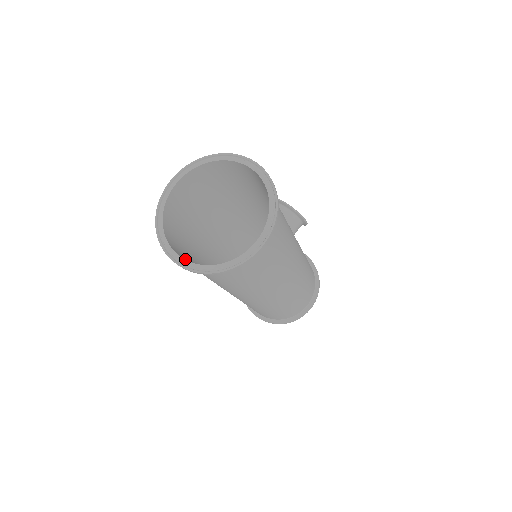
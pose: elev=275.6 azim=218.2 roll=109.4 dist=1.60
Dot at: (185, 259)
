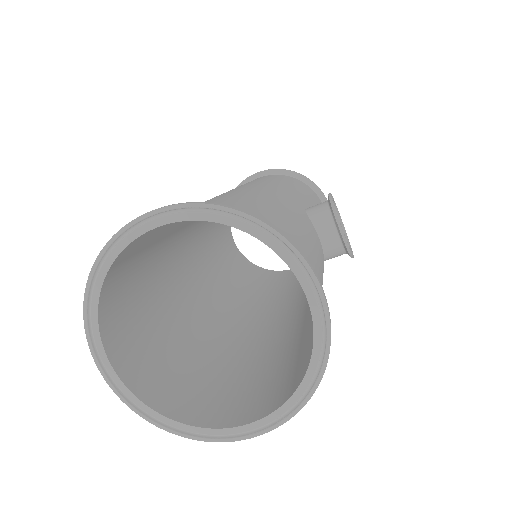
Dot at: (125, 336)
